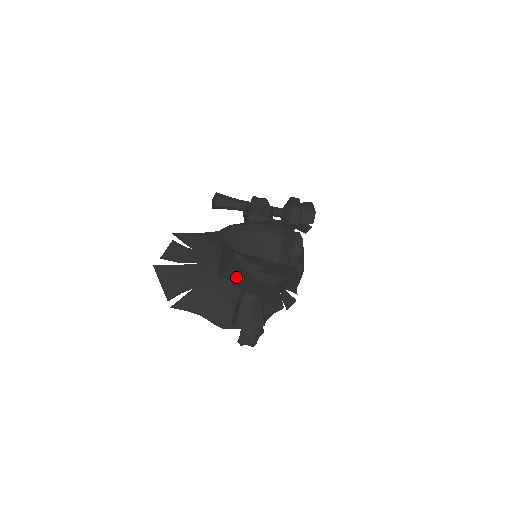
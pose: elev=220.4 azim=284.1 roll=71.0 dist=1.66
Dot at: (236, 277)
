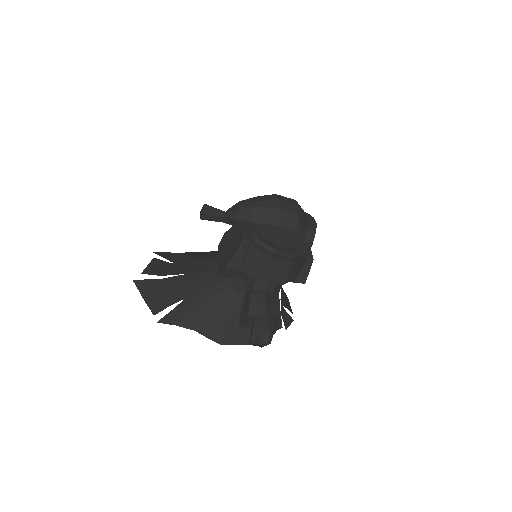
Dot at: (244, 264)
